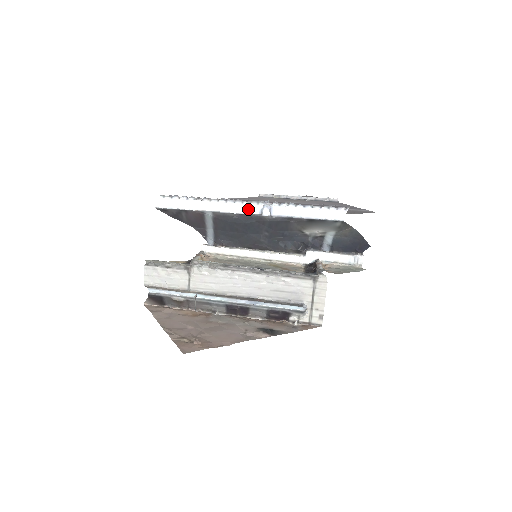
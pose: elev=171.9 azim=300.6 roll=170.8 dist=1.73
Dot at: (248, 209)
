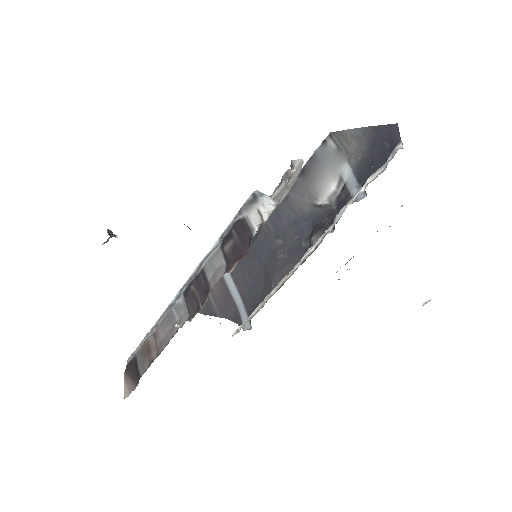
Dot at: occluded
